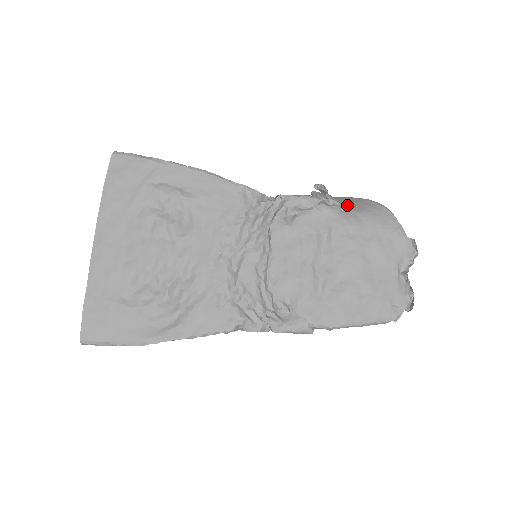
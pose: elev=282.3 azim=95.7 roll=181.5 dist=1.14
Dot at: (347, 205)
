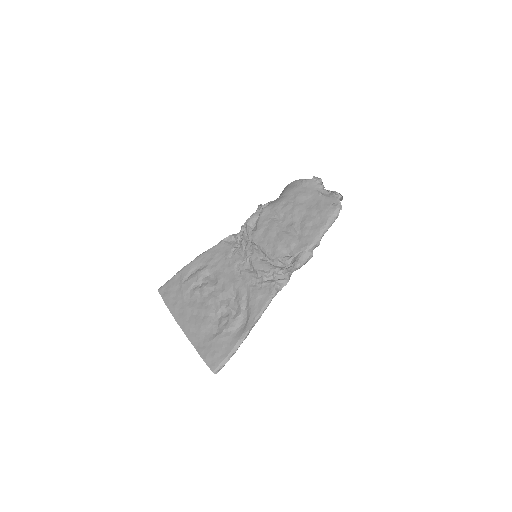
Dot at: occluded
